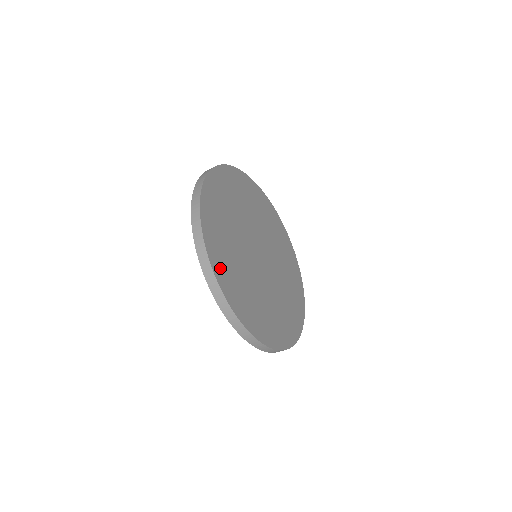
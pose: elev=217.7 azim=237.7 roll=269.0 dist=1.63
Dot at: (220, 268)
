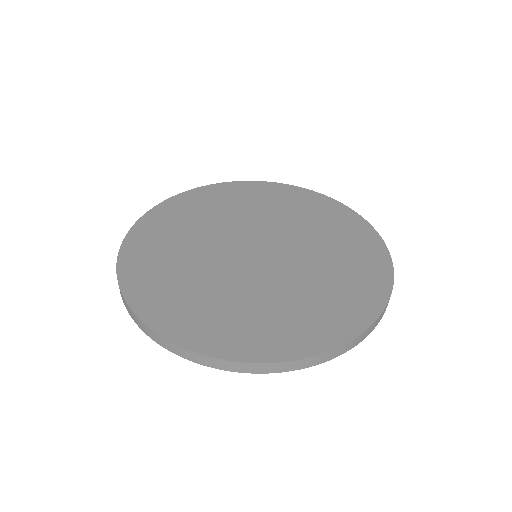
Dot at: (150, 301)
